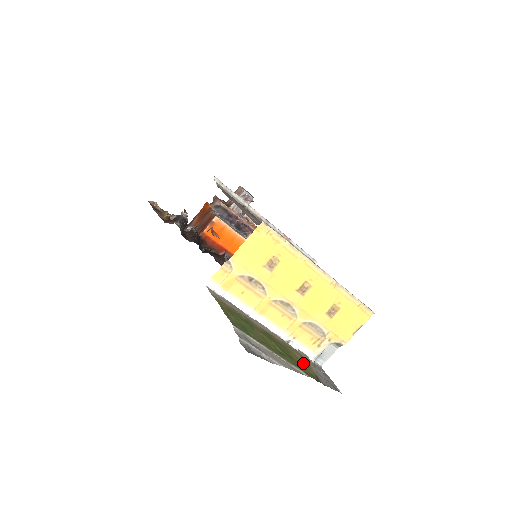
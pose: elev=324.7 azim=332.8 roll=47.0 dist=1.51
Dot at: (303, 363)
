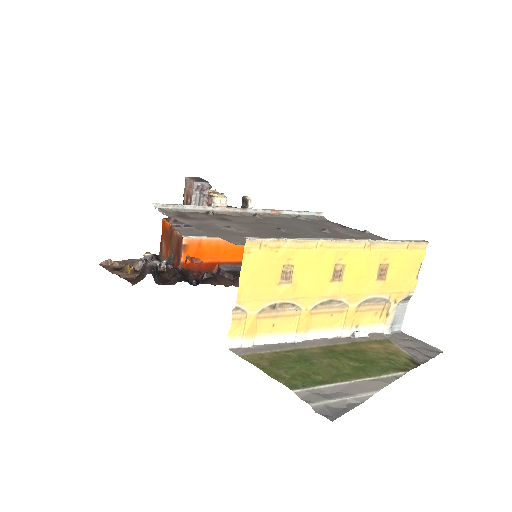
Dot at: (387, 354)
